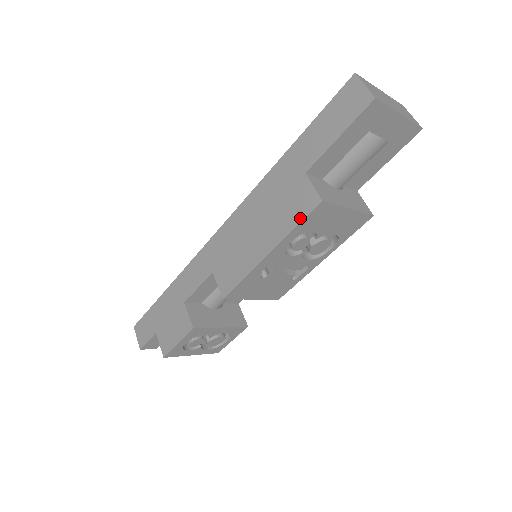
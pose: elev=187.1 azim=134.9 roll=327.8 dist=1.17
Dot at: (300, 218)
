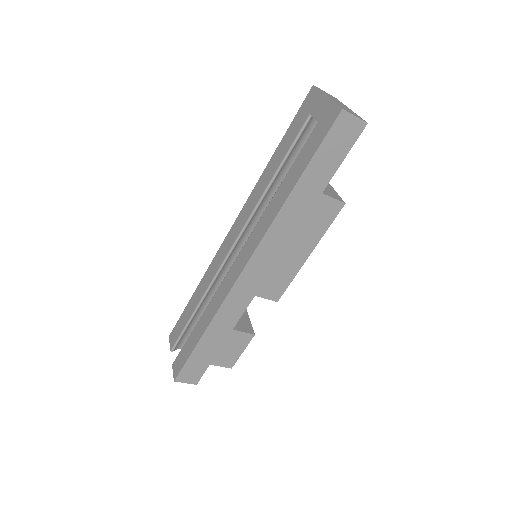
Dot at: (330, 222)
